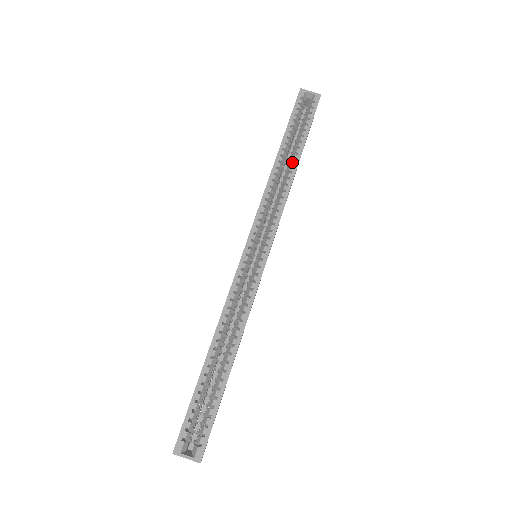
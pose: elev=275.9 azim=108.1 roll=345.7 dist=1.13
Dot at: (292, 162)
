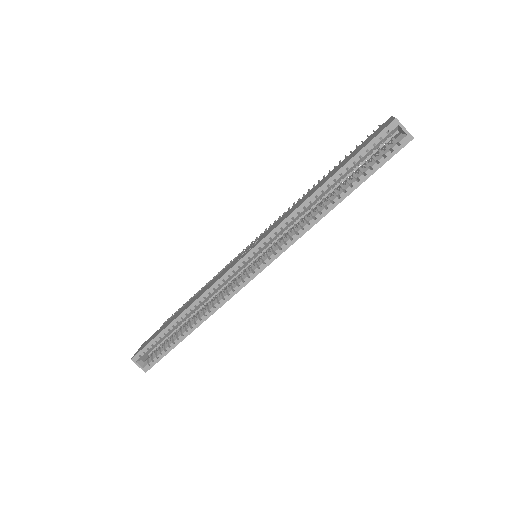
Dot at: (328, 204)
